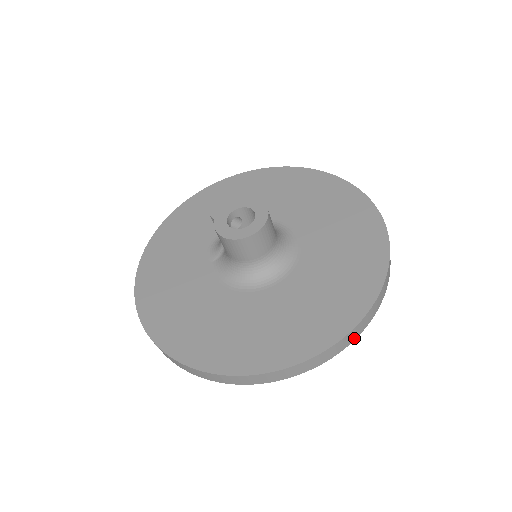
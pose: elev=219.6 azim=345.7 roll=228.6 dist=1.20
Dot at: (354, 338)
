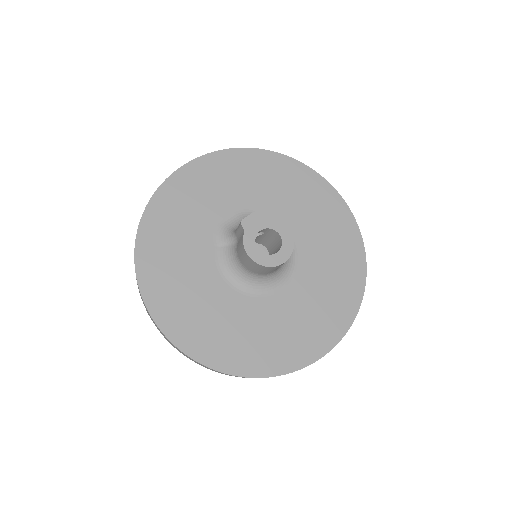
Dot at: occluded
